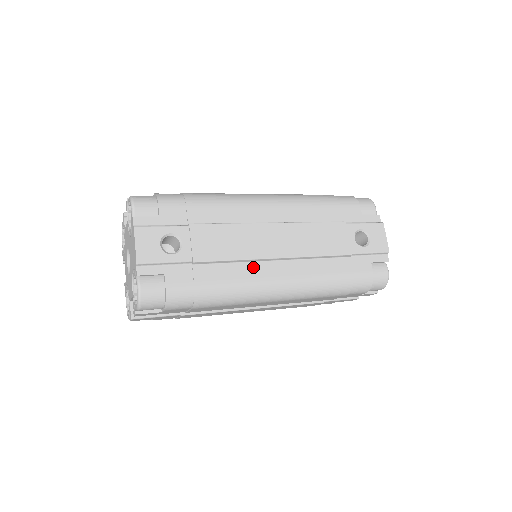
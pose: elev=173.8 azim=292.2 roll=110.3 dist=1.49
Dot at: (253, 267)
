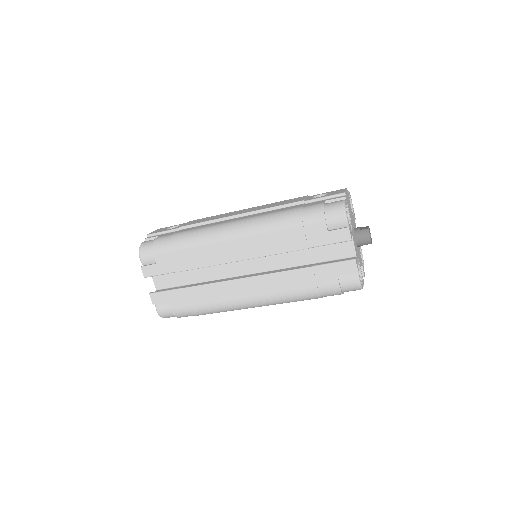
Dot at: (219, 222)
